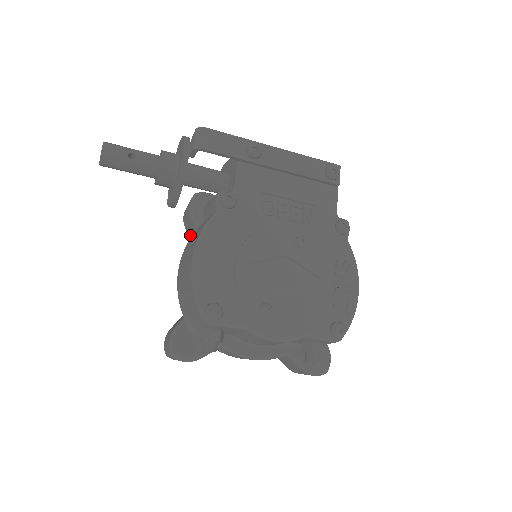
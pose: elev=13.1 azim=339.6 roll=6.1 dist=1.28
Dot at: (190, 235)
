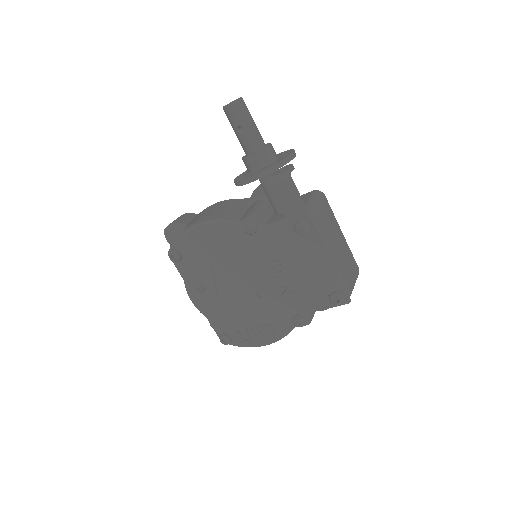
Dot at: occluded
